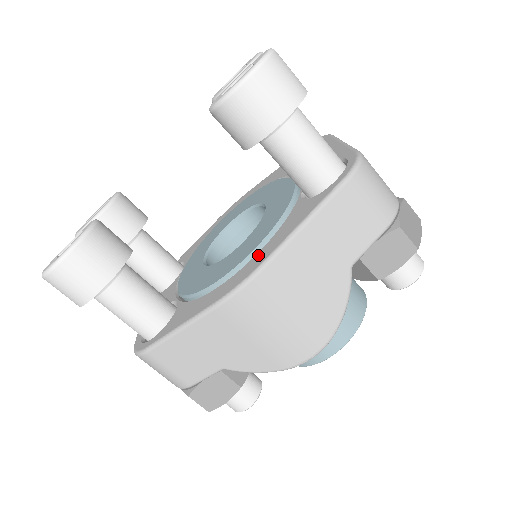
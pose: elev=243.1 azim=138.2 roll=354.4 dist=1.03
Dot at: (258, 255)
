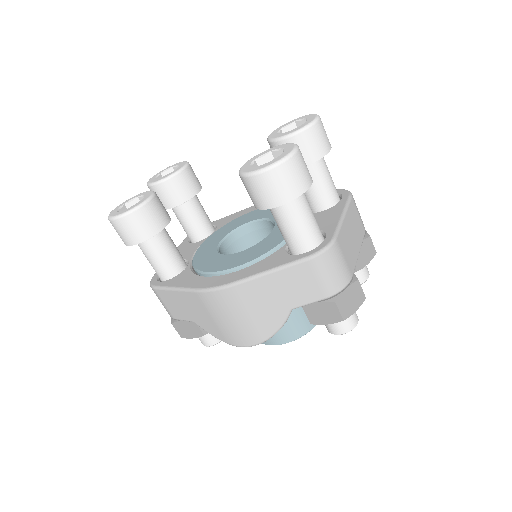
Dot at: (235, 273)
